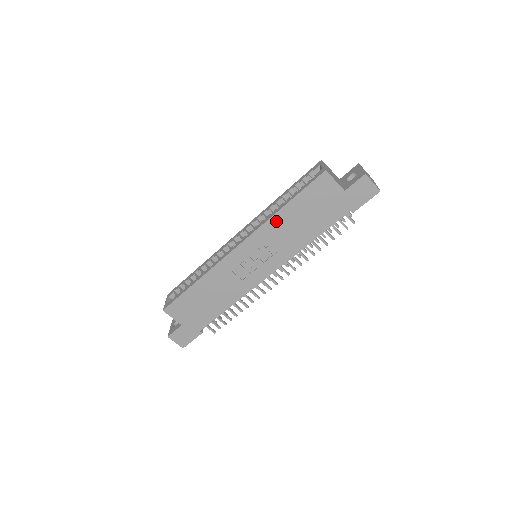
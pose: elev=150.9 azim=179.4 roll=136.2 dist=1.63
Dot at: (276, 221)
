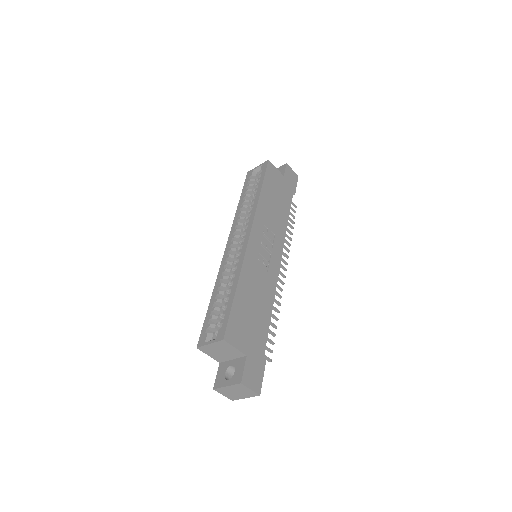
Dot at: (262, 205)
